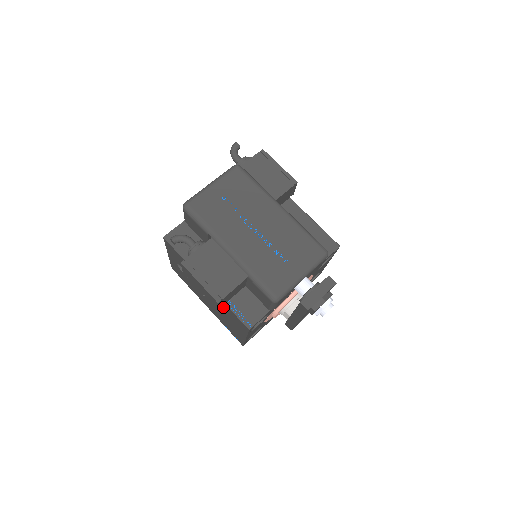
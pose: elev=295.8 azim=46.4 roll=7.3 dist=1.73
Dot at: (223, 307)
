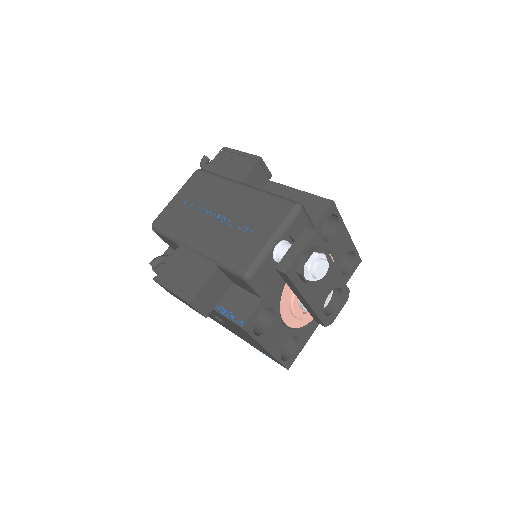
Dot at: (223, 318)
